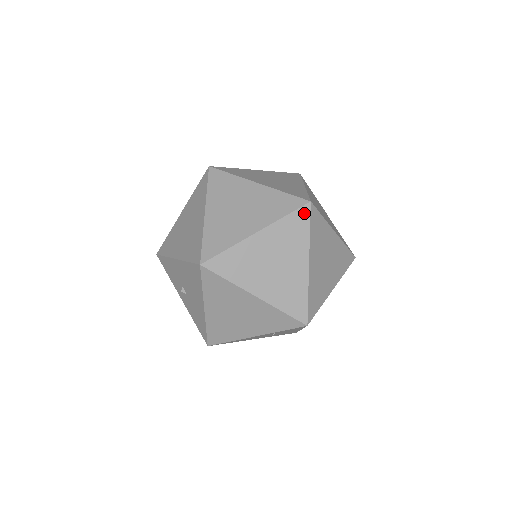
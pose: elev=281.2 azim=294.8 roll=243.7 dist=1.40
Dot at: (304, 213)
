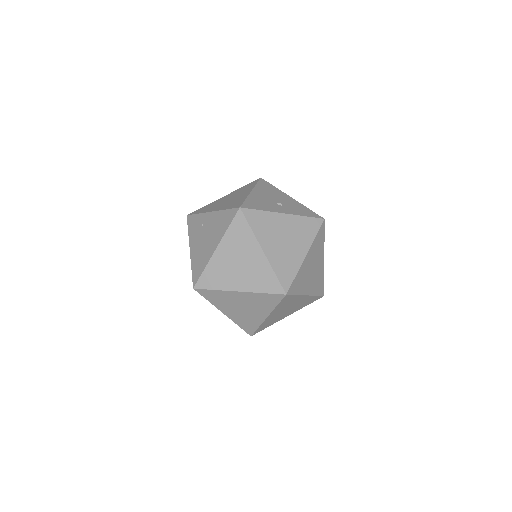
Dot at: (287, 298)
